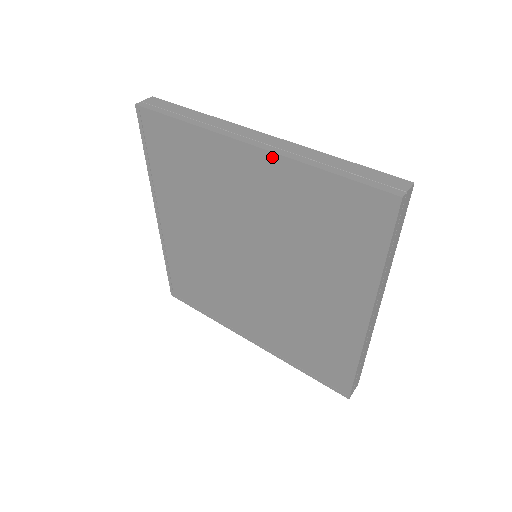
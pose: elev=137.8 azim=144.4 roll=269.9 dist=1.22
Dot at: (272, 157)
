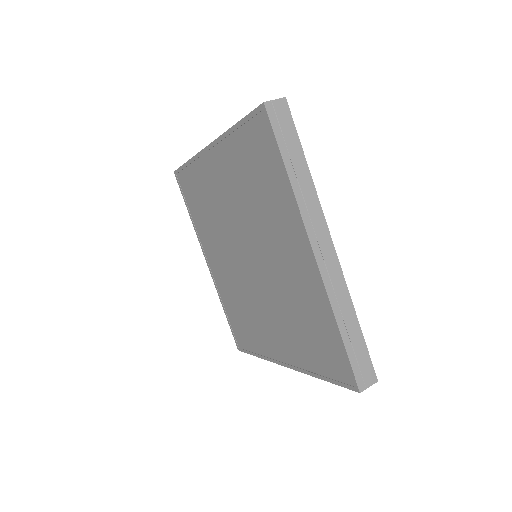
Dot at: (218, 144)
